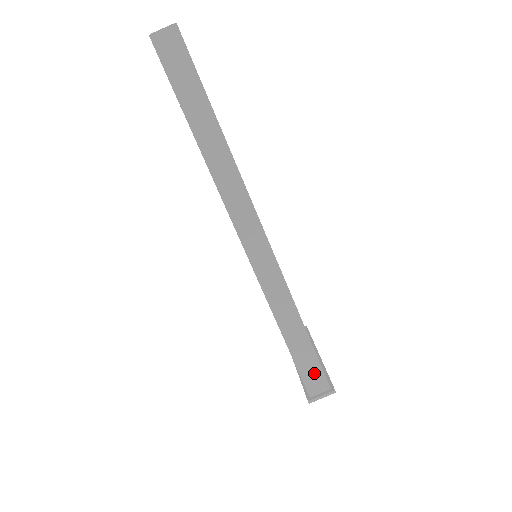
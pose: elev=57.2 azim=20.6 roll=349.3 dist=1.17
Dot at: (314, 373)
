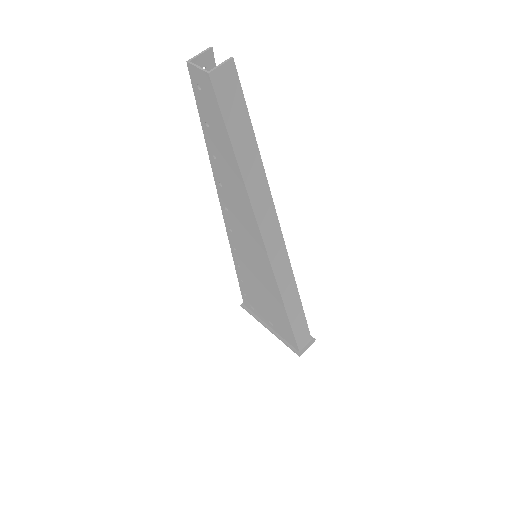
Dot at: (303, 334)
